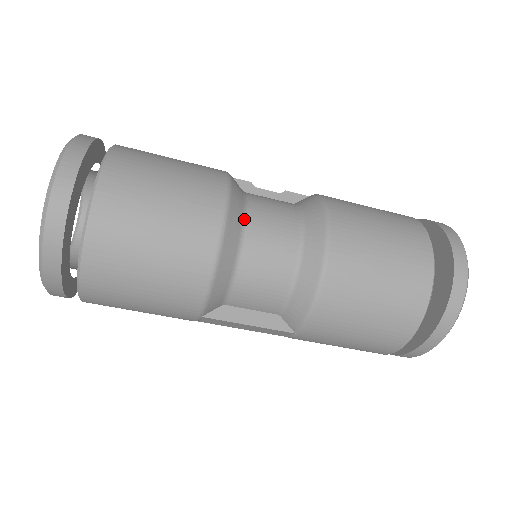
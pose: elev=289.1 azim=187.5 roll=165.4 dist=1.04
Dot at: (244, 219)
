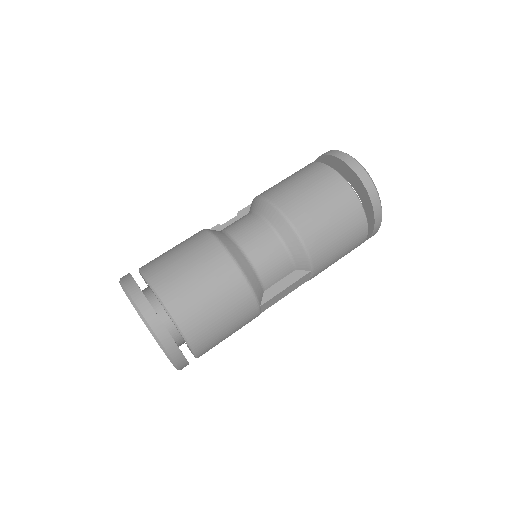
Dot at: (233, 241)
